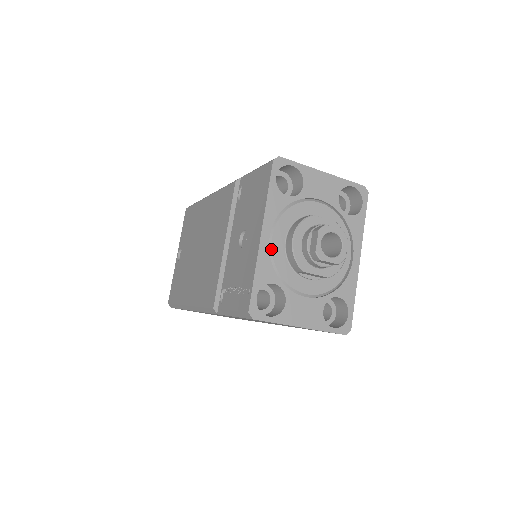
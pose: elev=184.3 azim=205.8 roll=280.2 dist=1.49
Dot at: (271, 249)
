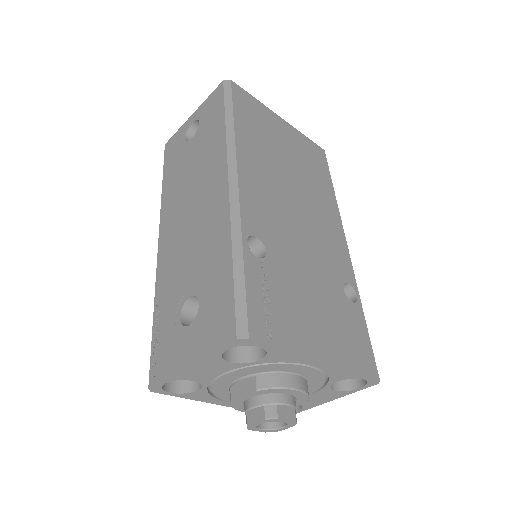
Dot at: occluded
